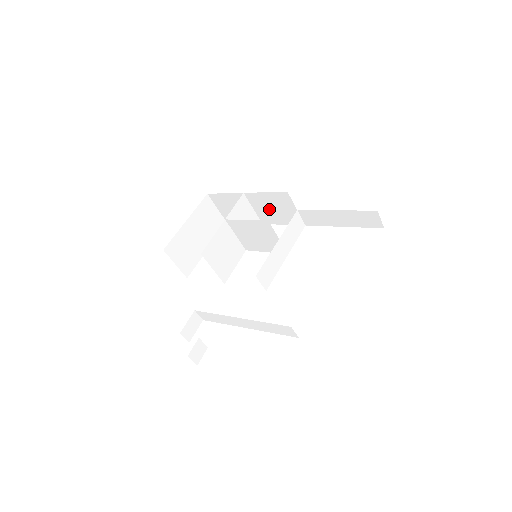
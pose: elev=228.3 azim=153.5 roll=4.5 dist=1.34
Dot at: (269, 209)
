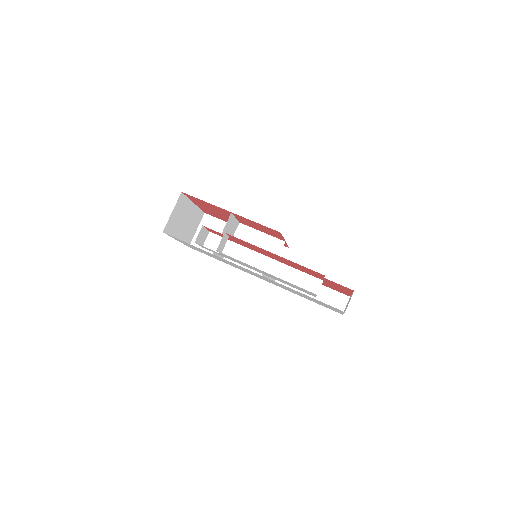
Dot at: occluded
